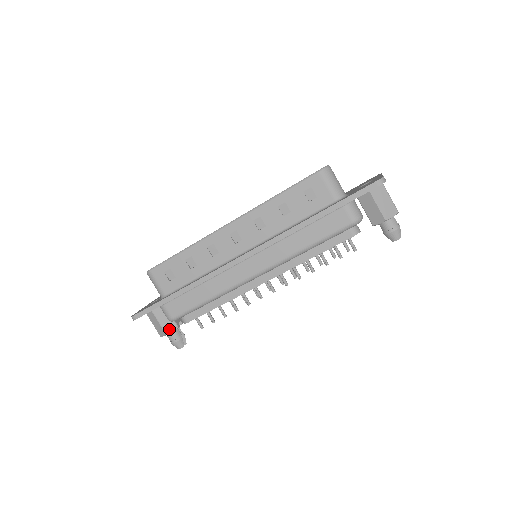
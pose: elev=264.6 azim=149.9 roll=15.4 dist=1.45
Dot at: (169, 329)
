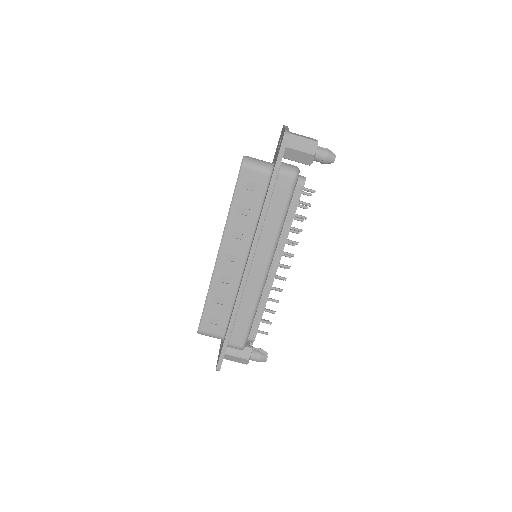
Dot at: (247, 355)
